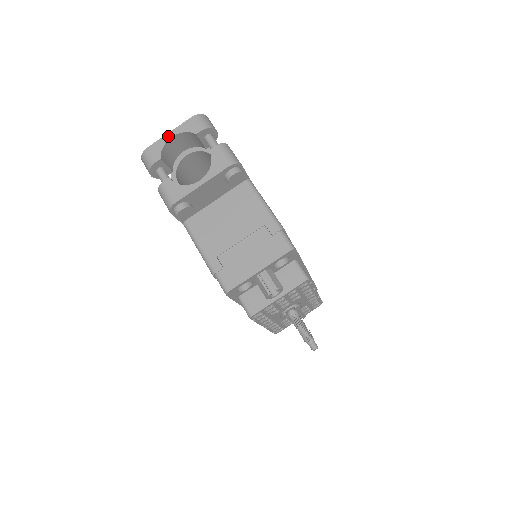
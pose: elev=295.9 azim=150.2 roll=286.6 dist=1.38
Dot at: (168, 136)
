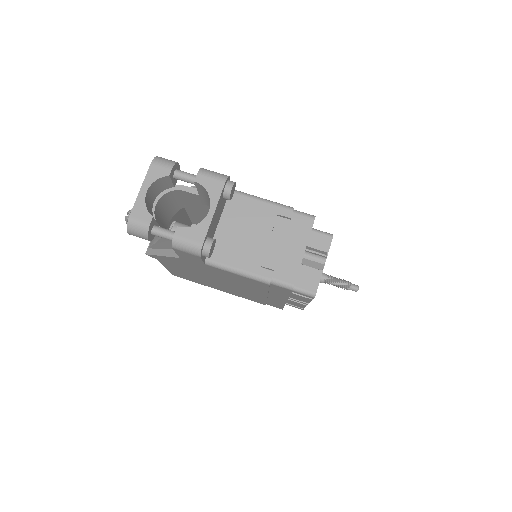
Dot at: (142, 193)
